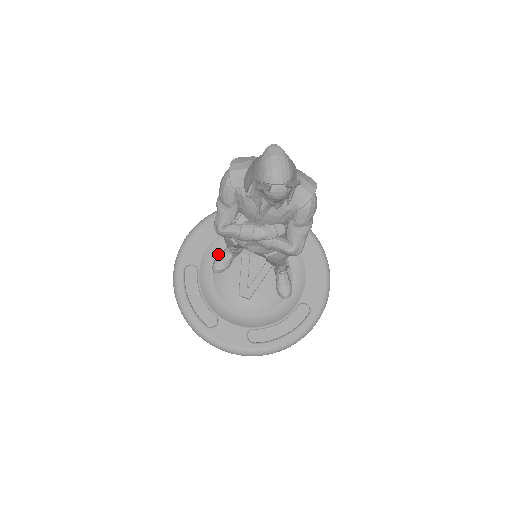
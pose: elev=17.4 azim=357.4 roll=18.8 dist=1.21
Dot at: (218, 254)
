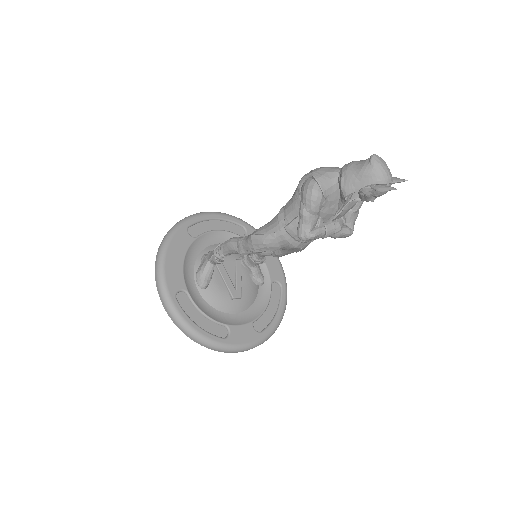
Dot at: (192, 272)
